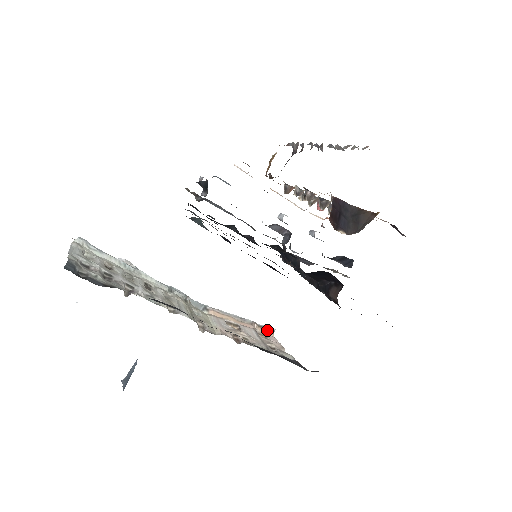
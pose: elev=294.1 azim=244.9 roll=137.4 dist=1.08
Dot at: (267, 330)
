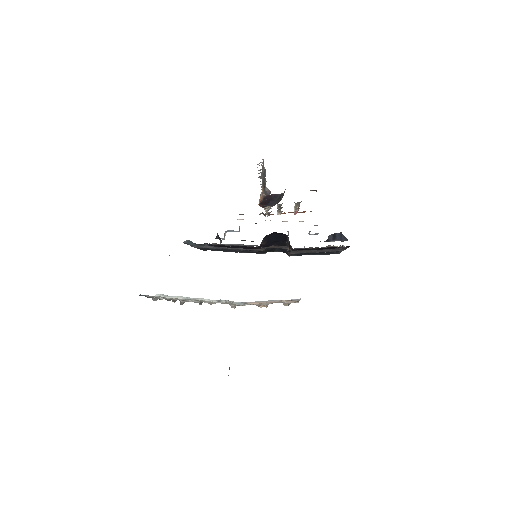
Dot at: (294, 301)
